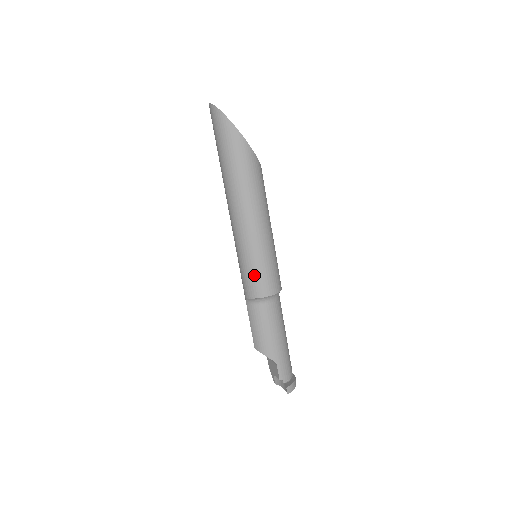
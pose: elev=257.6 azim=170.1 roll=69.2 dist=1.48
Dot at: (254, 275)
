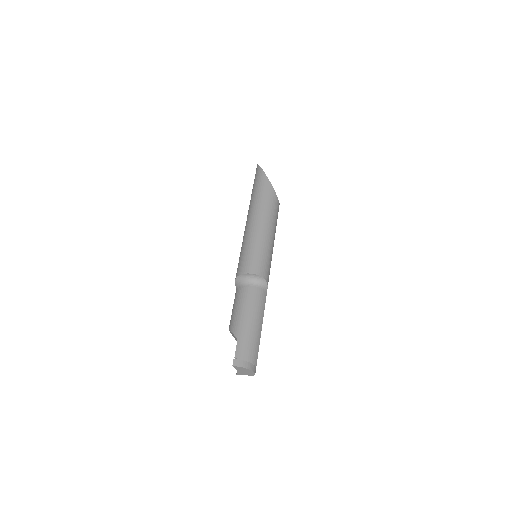
Dot at: (242, 258)
